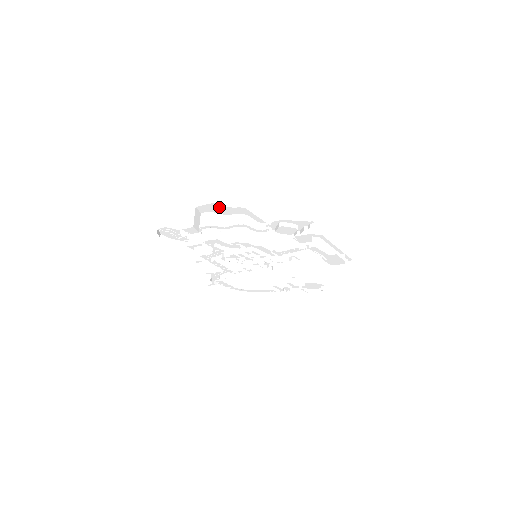
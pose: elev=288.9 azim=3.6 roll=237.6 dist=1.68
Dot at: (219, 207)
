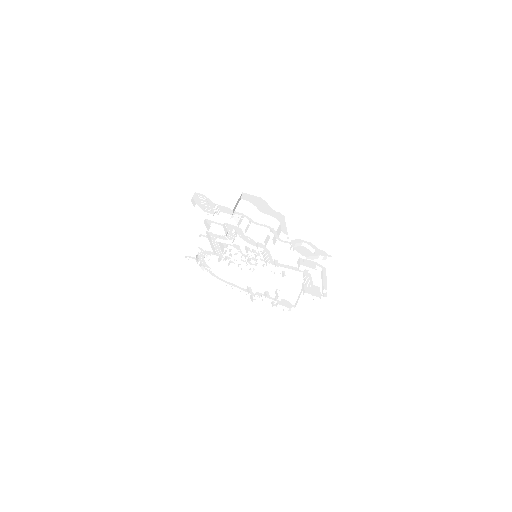
Dot at: (263, 203)
